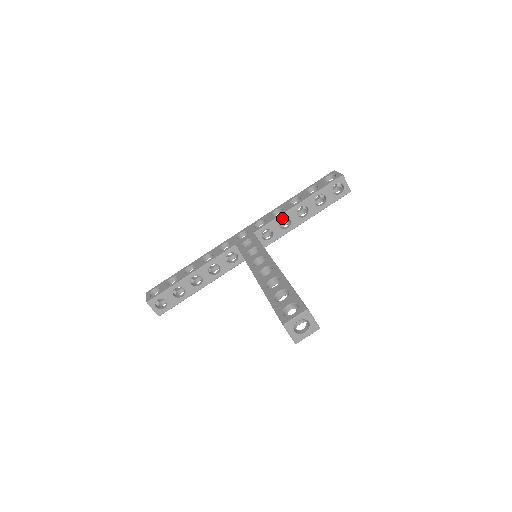
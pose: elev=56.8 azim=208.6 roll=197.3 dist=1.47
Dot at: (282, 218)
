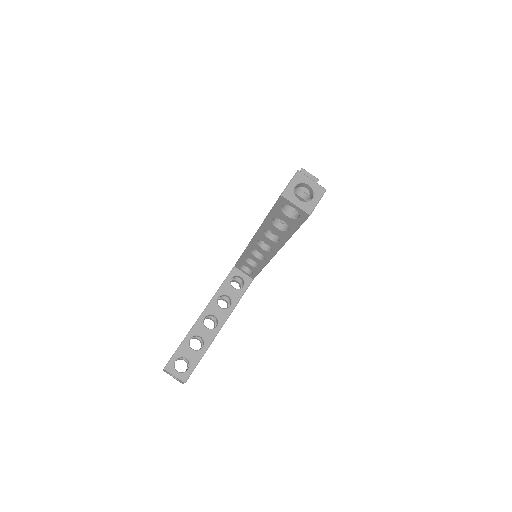
Dot at: occluded
